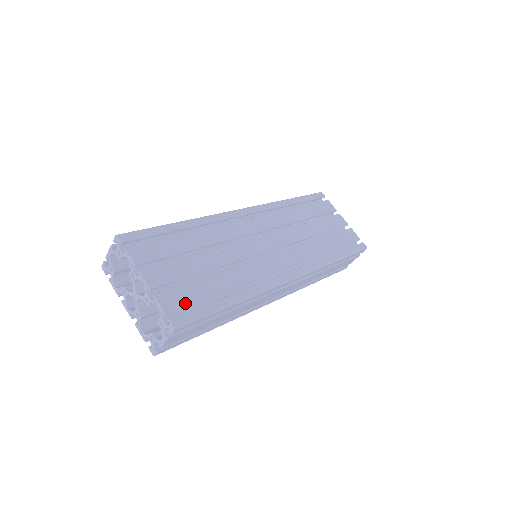
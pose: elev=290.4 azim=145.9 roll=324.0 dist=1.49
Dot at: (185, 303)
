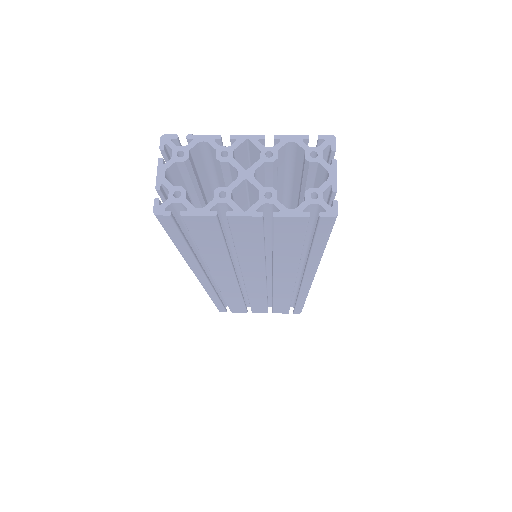
Dot at: occluded
